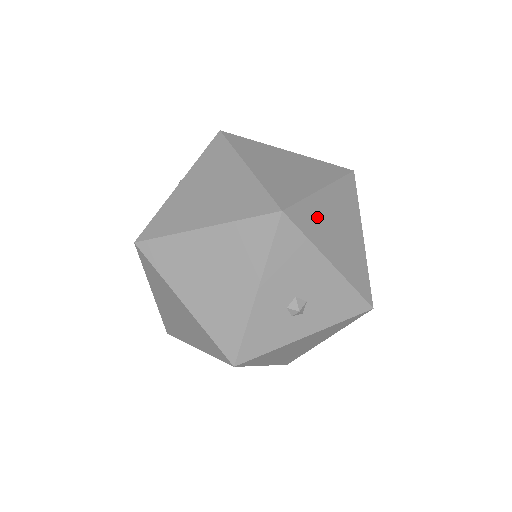
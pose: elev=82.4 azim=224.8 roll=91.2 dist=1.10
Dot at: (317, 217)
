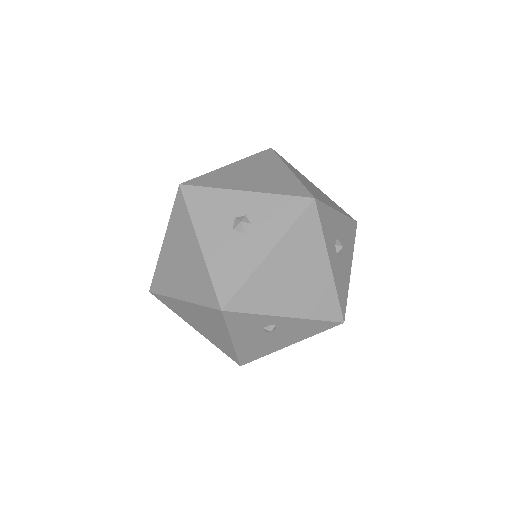
Dot at: occluded
